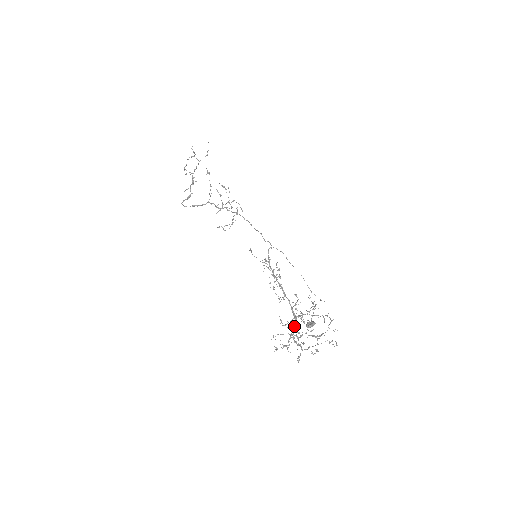
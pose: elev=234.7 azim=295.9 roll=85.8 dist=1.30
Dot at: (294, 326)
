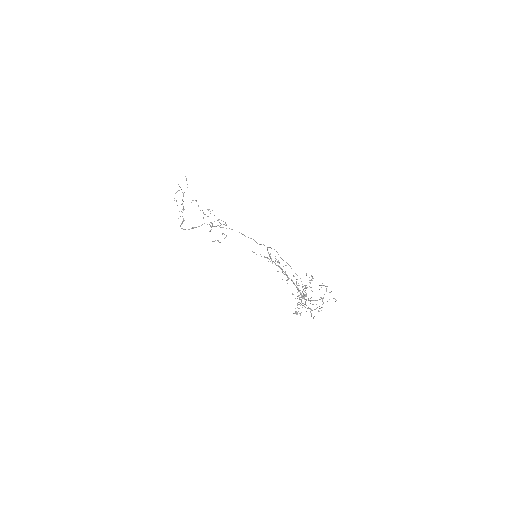
Dot at: occluded
